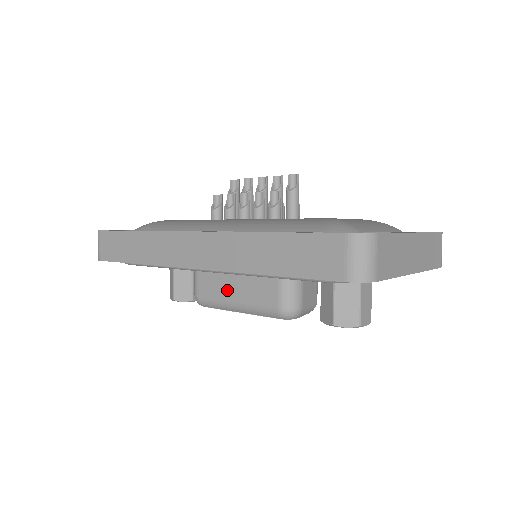
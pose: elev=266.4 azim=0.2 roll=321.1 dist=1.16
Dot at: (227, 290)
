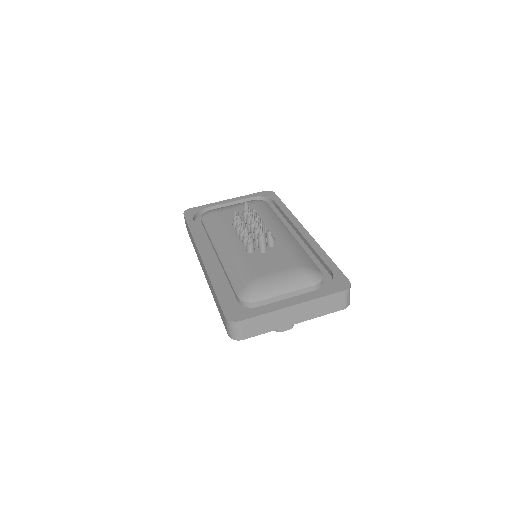
Dot at: occluded
